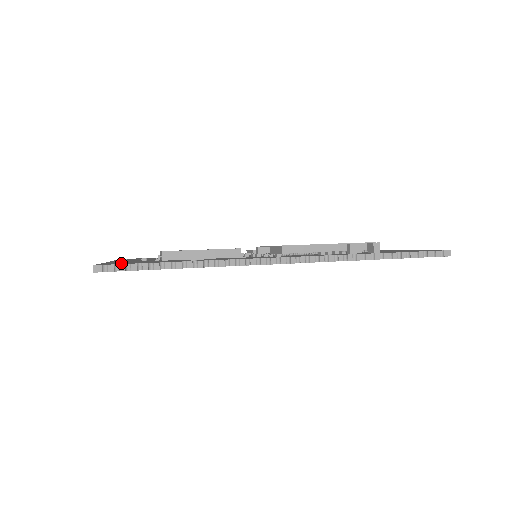
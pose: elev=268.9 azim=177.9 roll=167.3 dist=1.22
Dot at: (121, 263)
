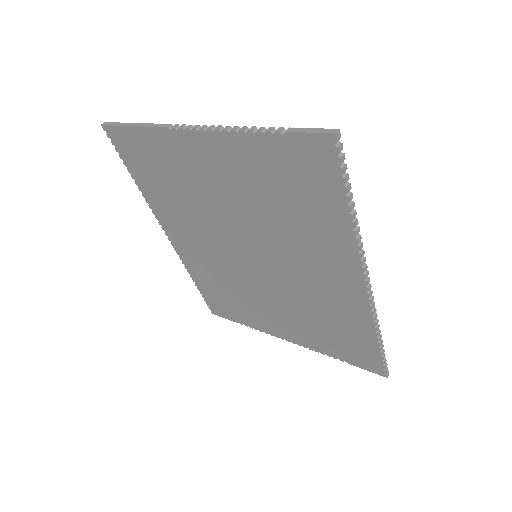
Dot at: (322, 152)
